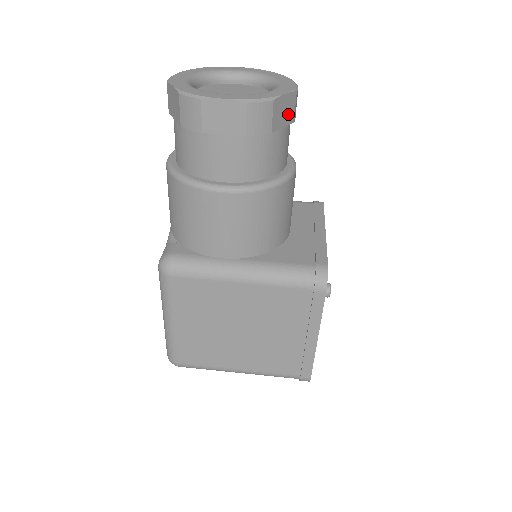
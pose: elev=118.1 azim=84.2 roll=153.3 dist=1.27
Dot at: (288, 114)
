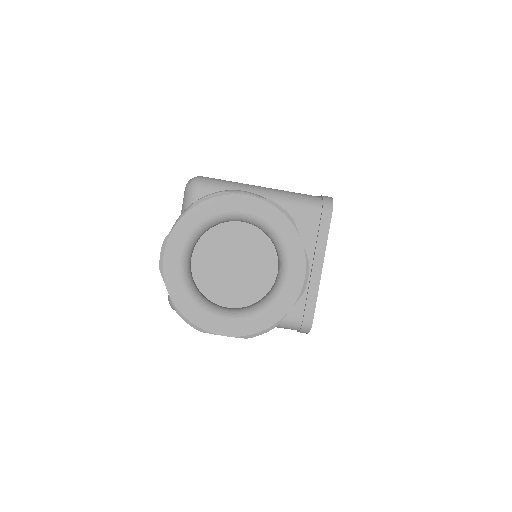
Dot at: occluded
